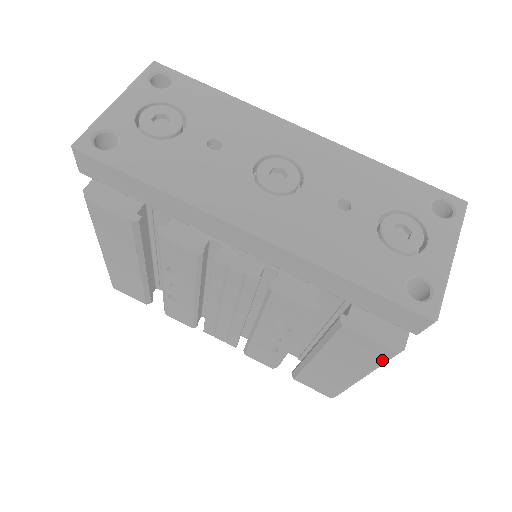
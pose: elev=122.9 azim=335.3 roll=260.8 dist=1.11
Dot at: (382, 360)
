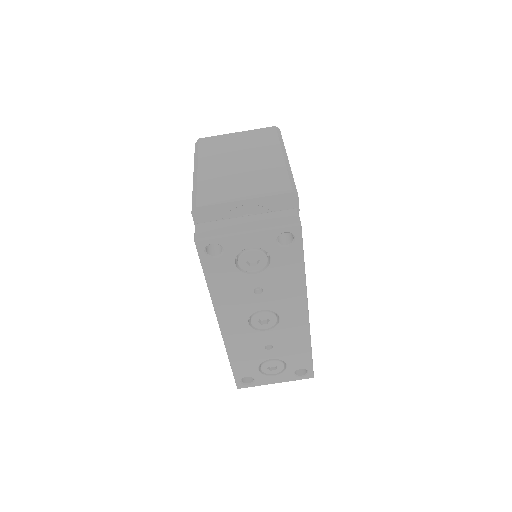
Dot at: occluded
